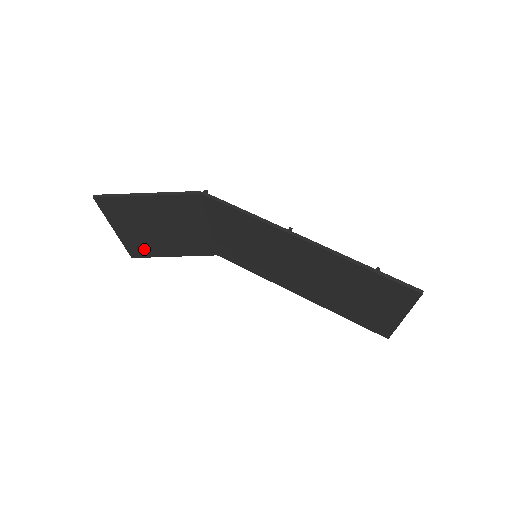
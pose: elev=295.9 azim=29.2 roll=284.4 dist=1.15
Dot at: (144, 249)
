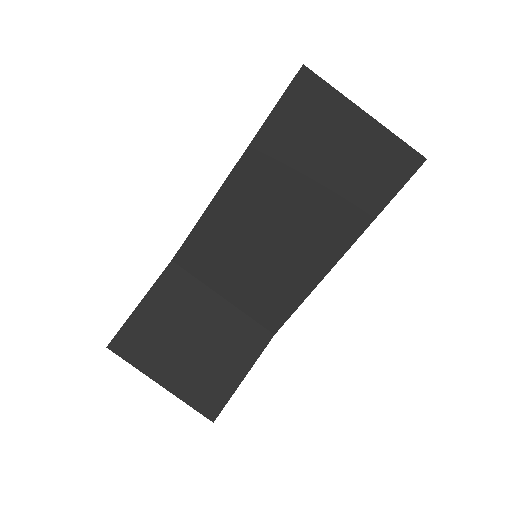
Dot at: (209, 393)
